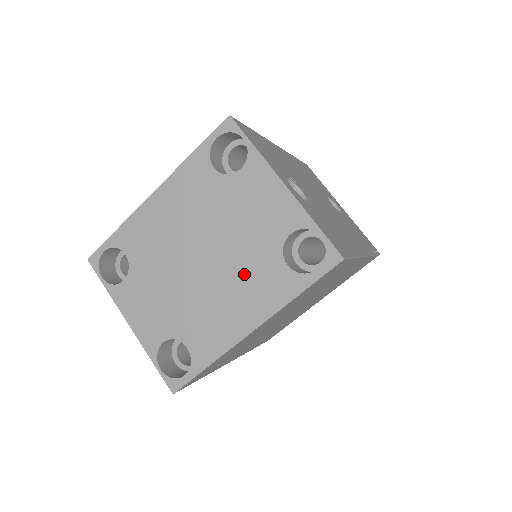
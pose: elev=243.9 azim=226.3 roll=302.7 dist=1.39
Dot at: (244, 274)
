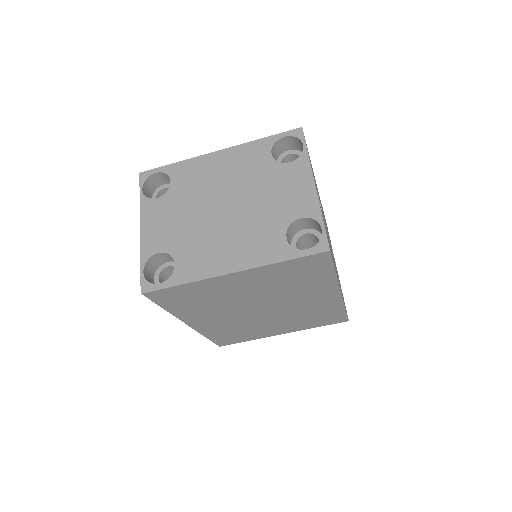
Dot at: (251, 230)
